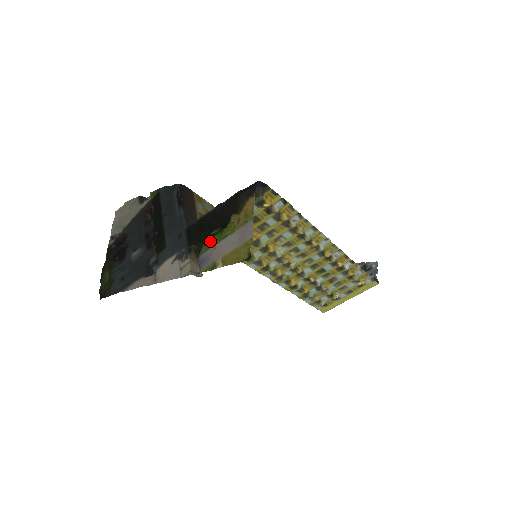
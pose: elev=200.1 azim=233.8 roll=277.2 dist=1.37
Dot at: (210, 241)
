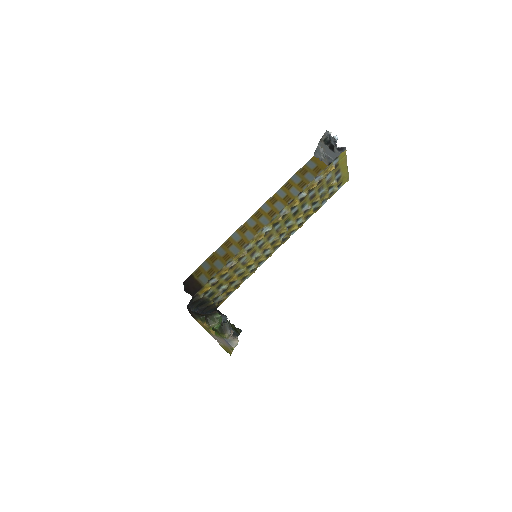
Dot at: (218, 334)
